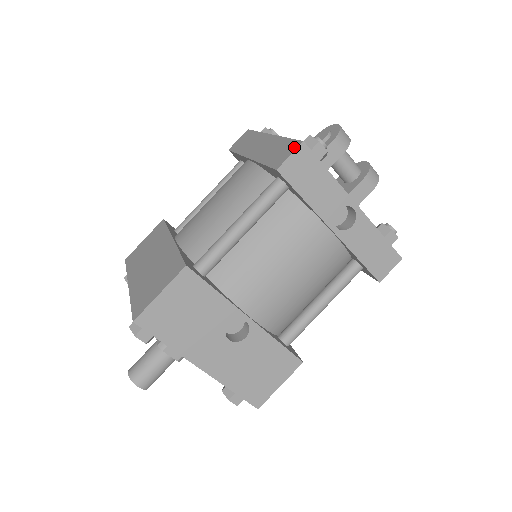
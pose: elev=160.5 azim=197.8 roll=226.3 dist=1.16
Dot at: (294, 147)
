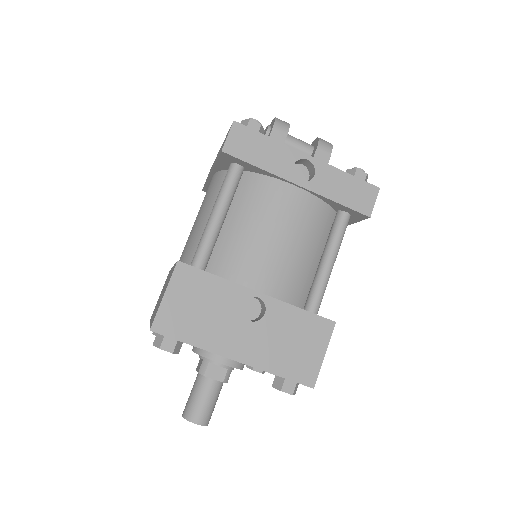
Dot at: (229, 130)
